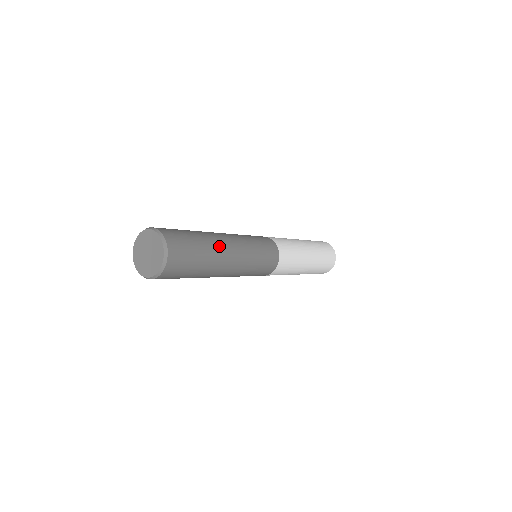
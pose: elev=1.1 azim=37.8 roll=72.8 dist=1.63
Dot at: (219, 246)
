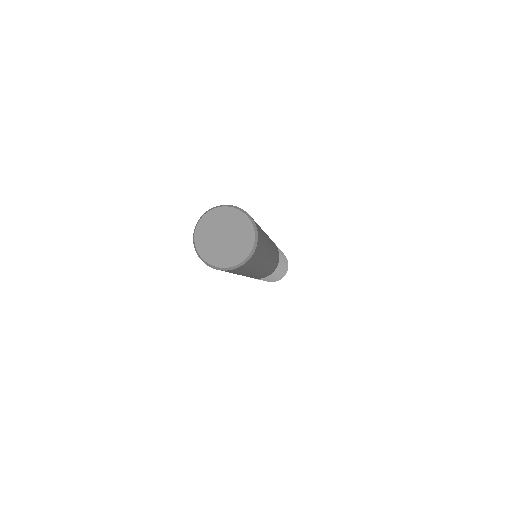
Dot at: (265, 261)
